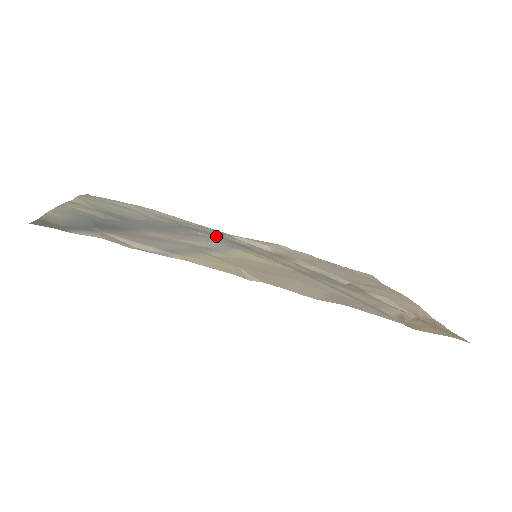
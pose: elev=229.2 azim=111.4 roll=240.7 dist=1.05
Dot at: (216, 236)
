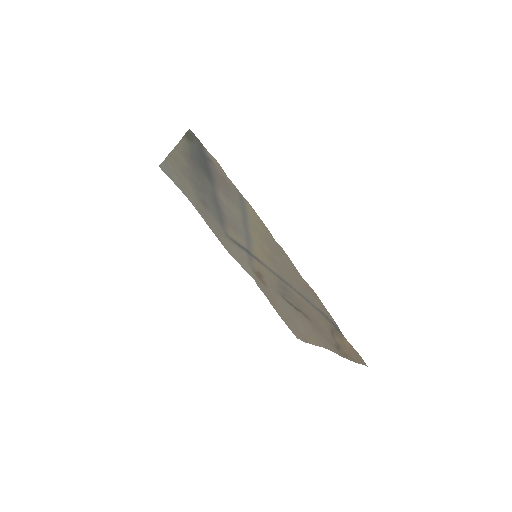
Dot at: (230, 236)
